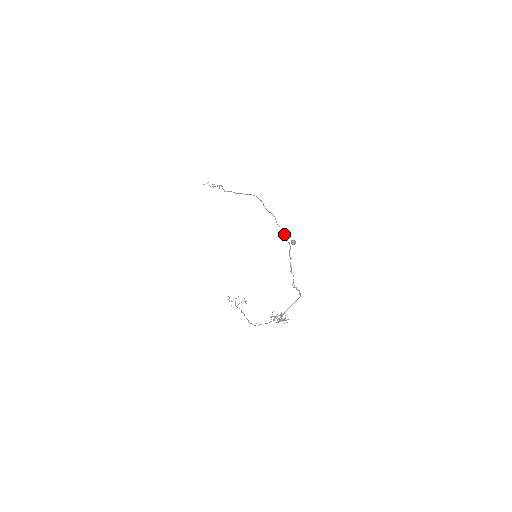
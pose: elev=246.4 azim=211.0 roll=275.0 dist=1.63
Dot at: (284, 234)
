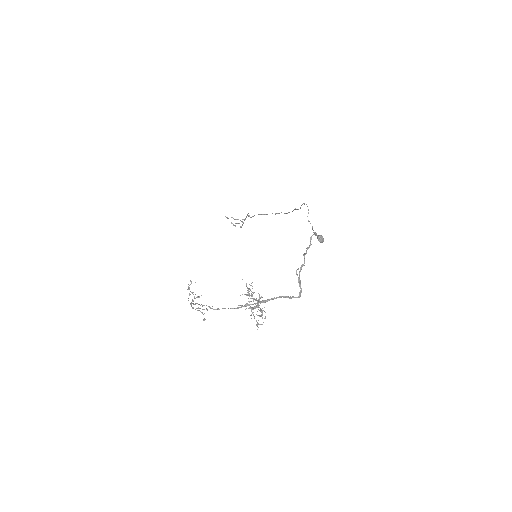
Dot at: (312, 228)
